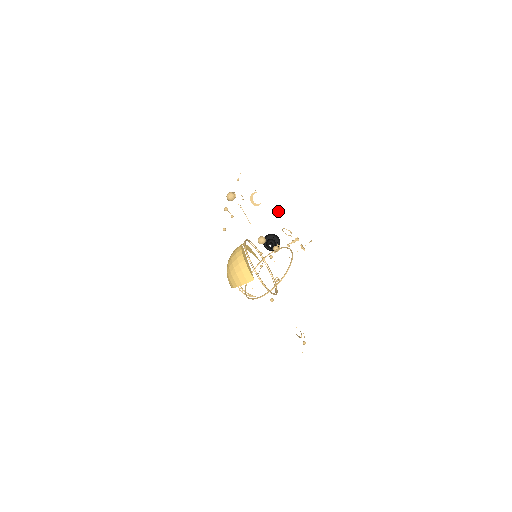
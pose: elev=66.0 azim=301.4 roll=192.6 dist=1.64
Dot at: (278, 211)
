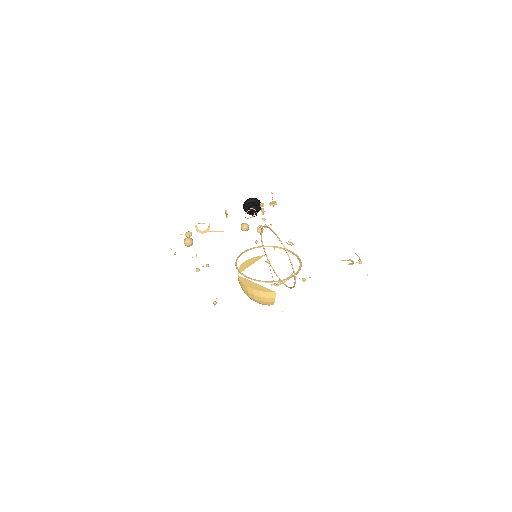
Dot at: (225, 211)
